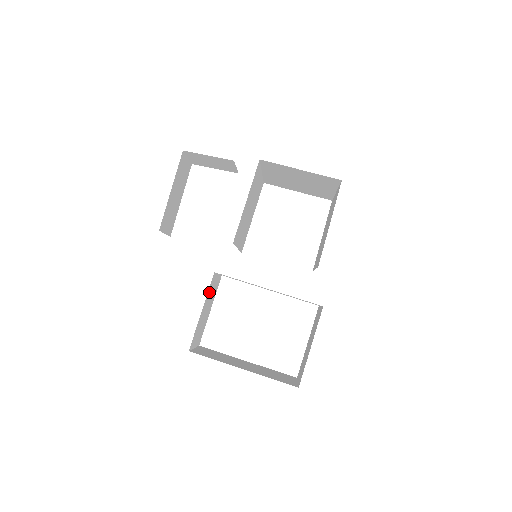
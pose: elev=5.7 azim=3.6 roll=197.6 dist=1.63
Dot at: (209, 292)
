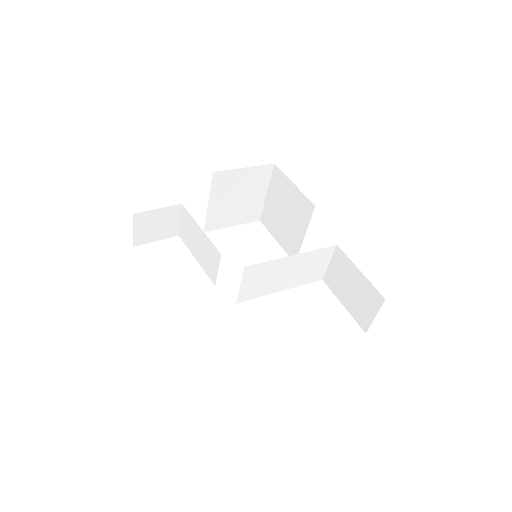
Dot at: occluded
